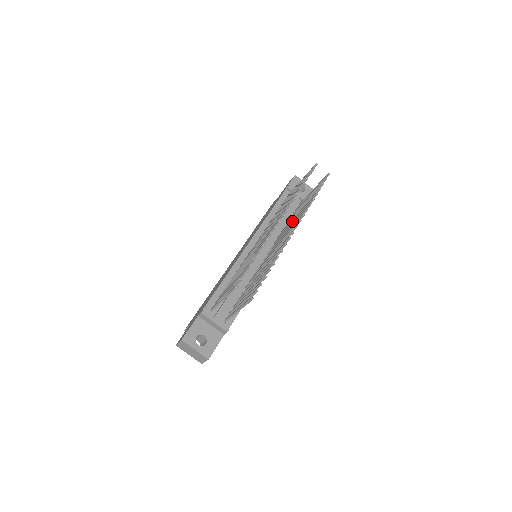
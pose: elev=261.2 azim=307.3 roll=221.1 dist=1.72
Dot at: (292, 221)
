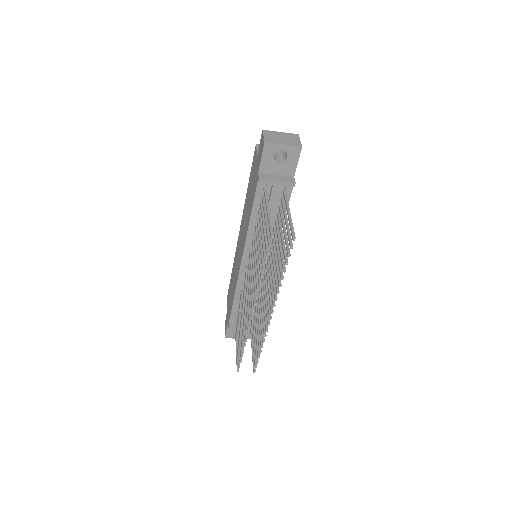
Dot at: (274, 256)
